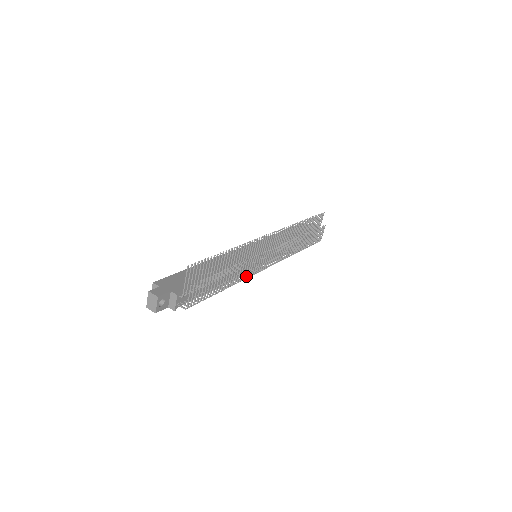
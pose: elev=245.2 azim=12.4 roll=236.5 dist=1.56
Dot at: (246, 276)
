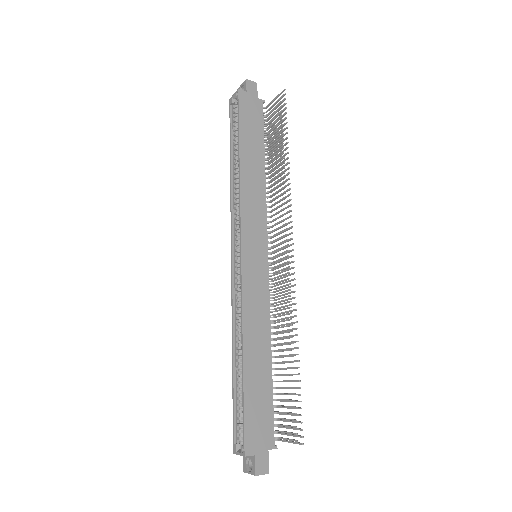
Dot at: (277, 316)
